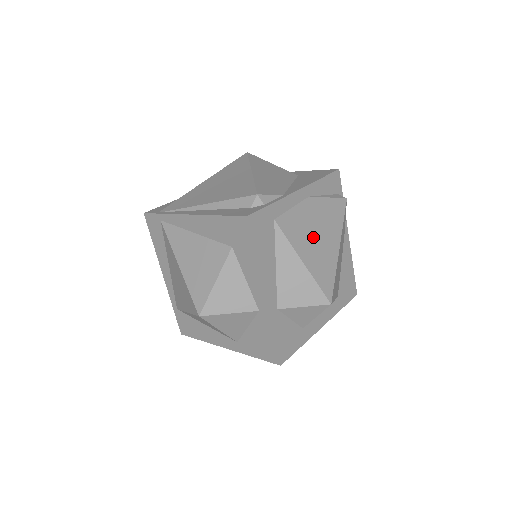
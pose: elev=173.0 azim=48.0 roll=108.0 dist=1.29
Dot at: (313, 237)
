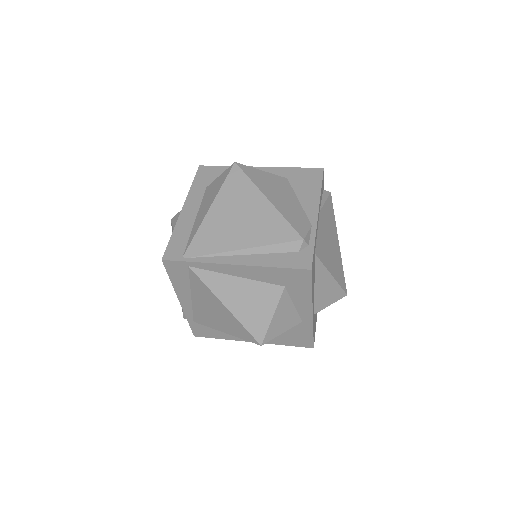
Dot at: (329, 248)
